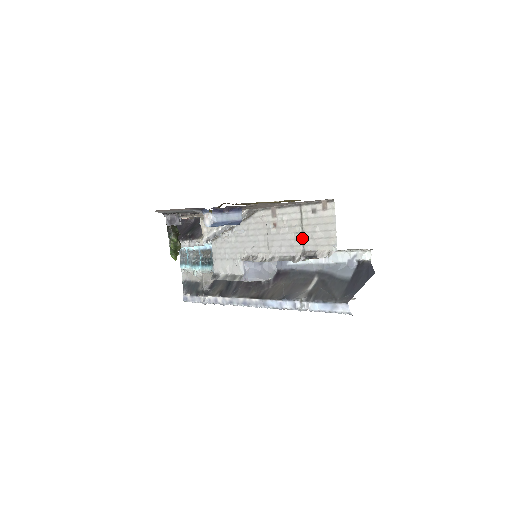
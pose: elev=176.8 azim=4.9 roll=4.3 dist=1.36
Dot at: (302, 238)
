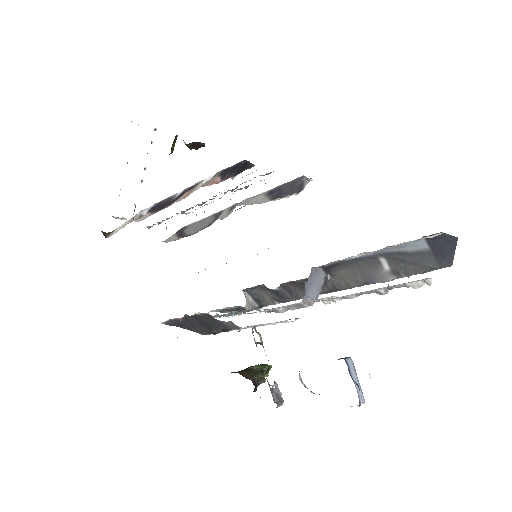
Dot at: occluded
